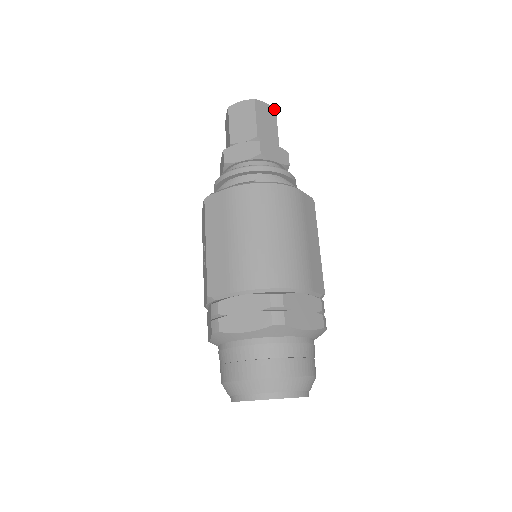
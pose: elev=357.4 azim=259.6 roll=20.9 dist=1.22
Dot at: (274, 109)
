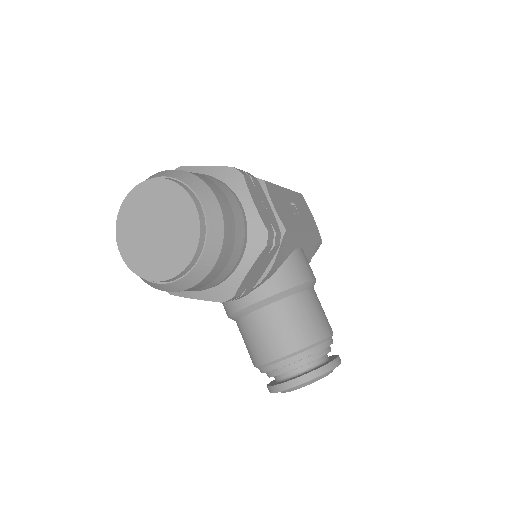
Dot at: occluded
